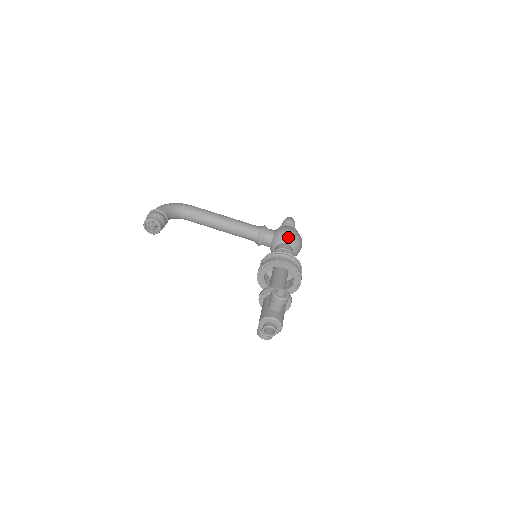
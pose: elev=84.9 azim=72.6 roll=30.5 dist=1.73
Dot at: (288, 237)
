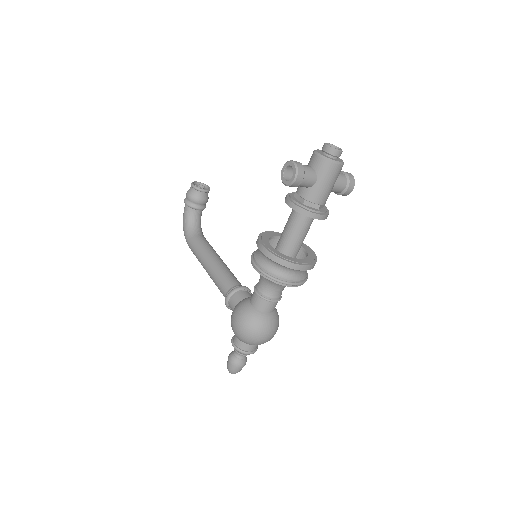
Dot at: occluded
